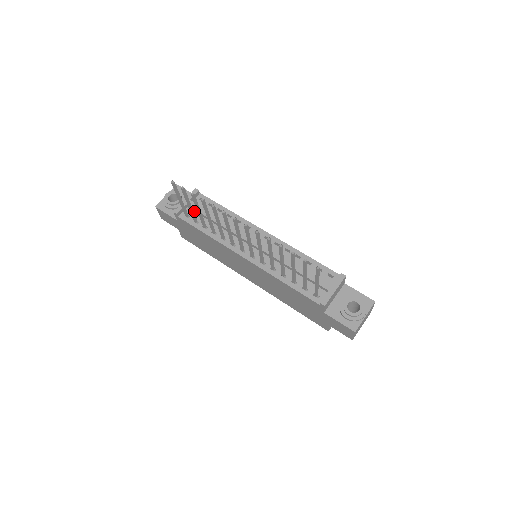
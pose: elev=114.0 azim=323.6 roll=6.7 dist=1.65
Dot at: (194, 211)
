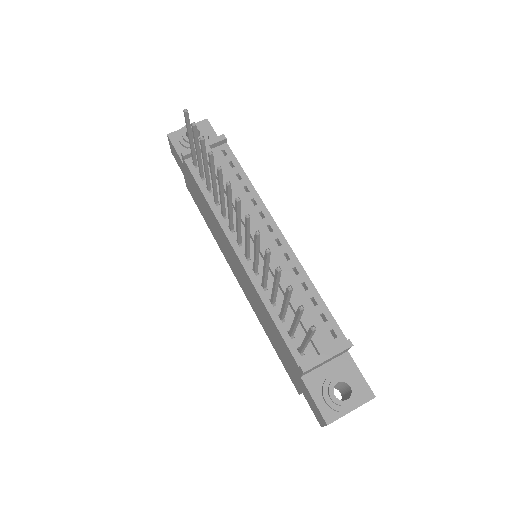
Dot at: occluded
